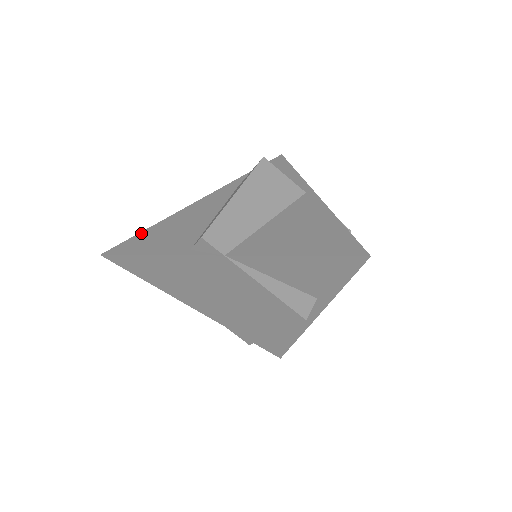
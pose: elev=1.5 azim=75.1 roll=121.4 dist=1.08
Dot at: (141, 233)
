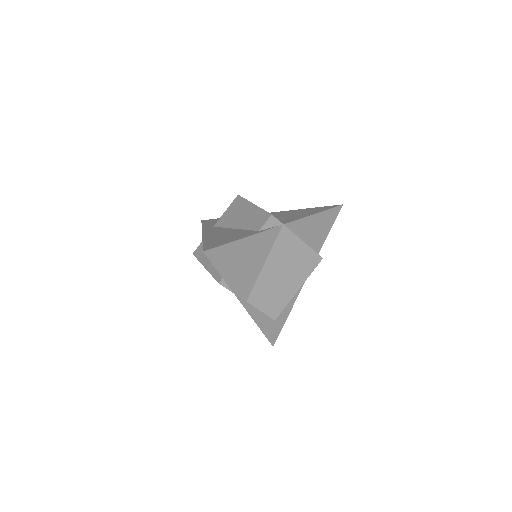
Dot at: (205, 243)
